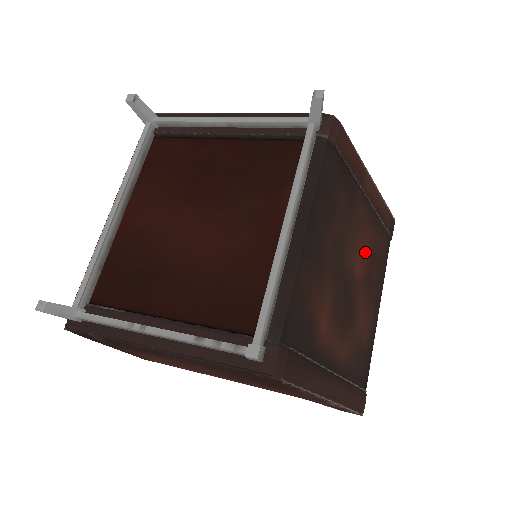
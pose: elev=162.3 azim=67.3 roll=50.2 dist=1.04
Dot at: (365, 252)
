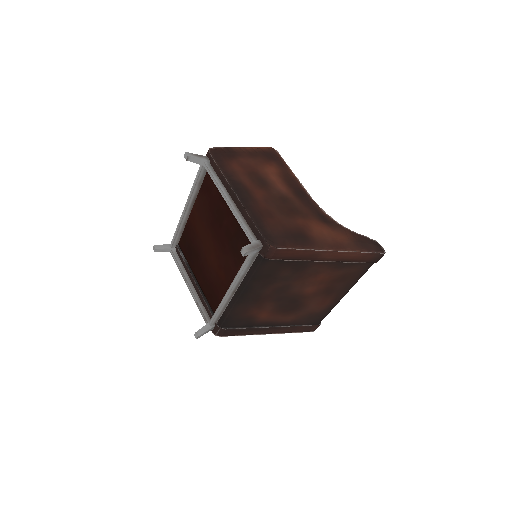
Dot at: (322, 281)
